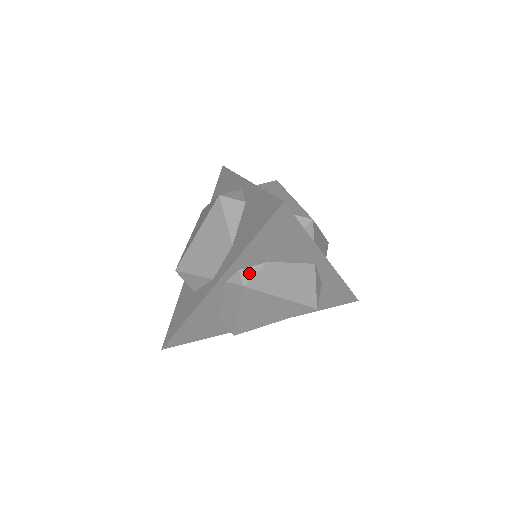
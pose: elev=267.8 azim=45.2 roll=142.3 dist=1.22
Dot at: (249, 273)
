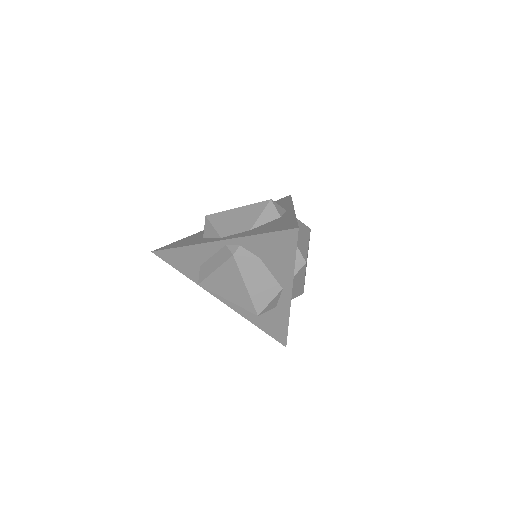
Dot at: (243, 252)
